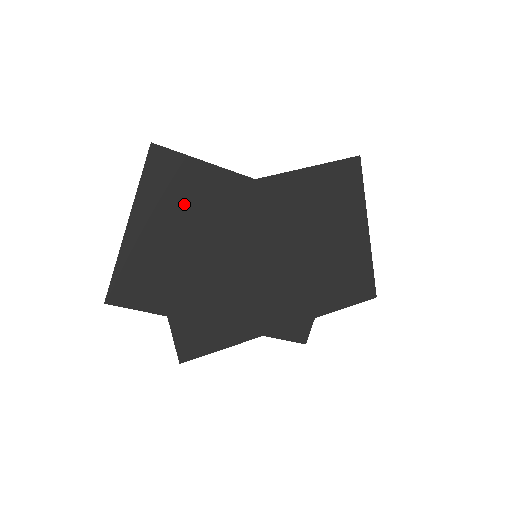
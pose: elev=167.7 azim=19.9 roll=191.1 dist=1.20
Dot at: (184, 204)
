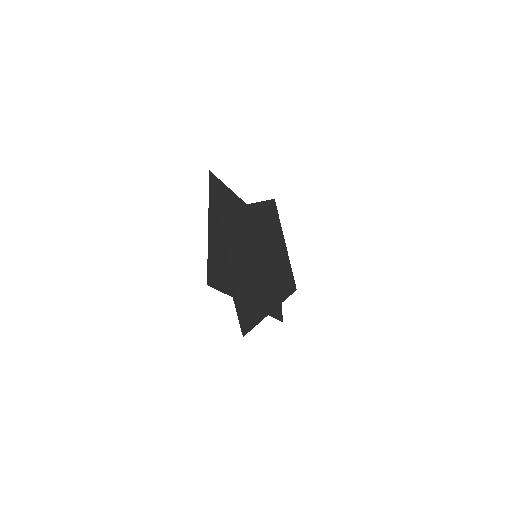
Dot at: (226, 215)
